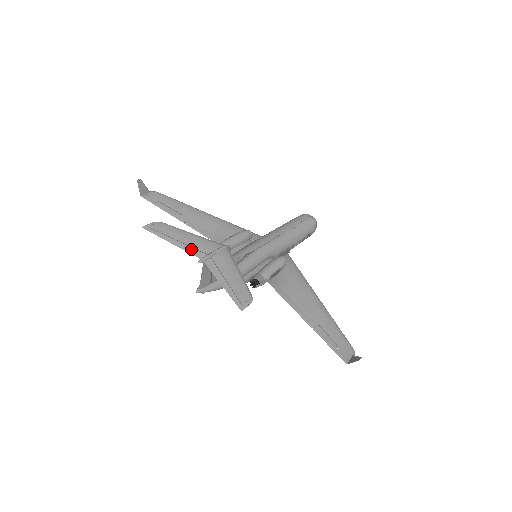
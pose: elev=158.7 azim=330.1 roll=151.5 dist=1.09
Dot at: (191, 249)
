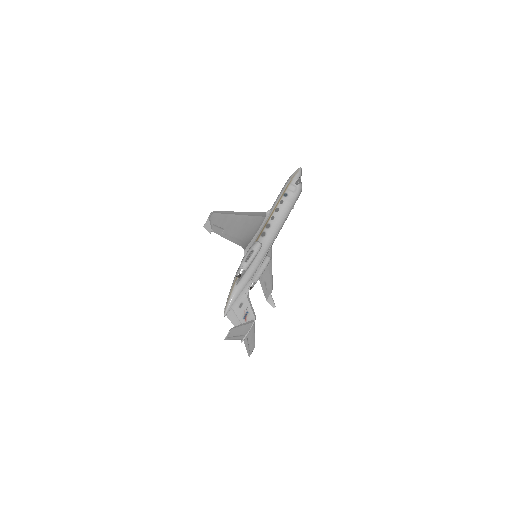
Dot at: (241, 337)
